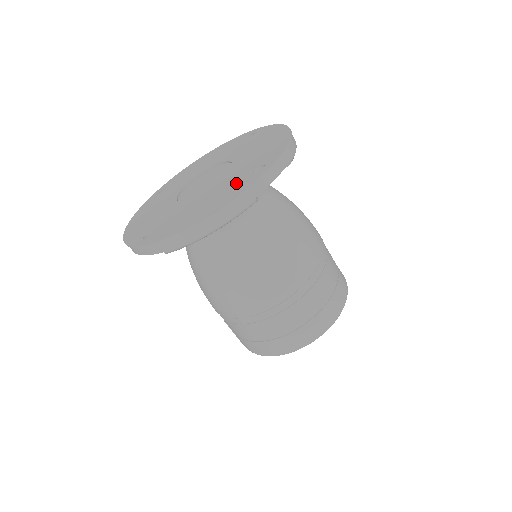
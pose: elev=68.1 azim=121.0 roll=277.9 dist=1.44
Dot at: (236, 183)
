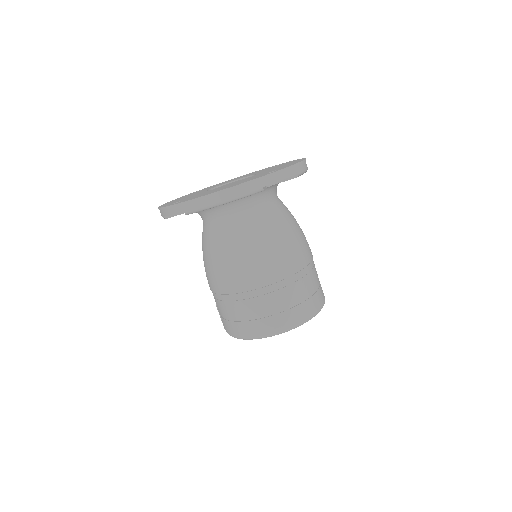
Dot at: occluded
